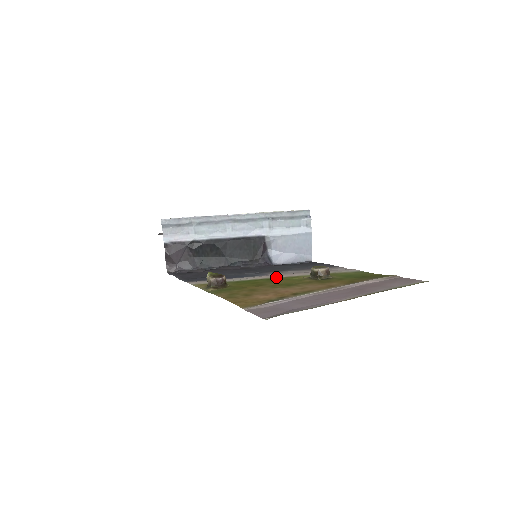
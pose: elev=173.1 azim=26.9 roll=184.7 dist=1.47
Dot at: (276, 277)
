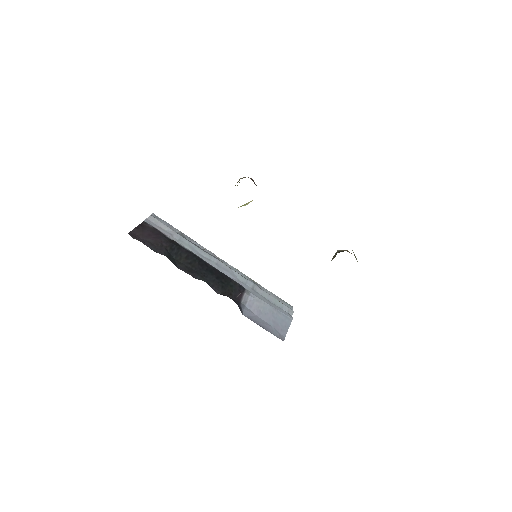
Dot at: occluded
